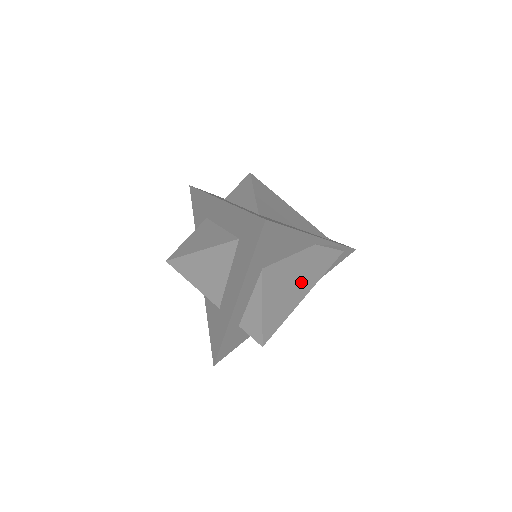
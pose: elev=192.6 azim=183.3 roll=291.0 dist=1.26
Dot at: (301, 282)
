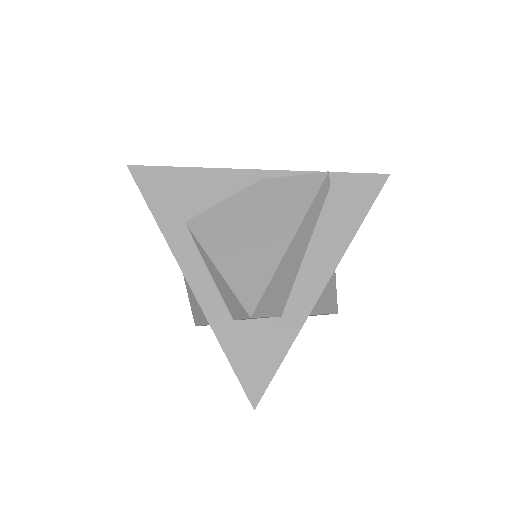
Dot at: (269, 223)
